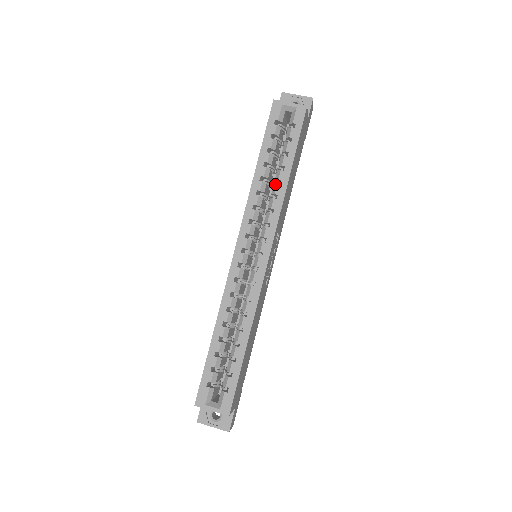
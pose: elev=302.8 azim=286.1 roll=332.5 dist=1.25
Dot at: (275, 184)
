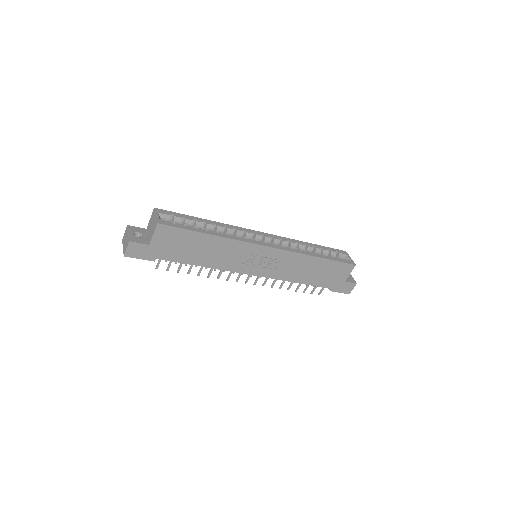
Dot at: (308, 251)
